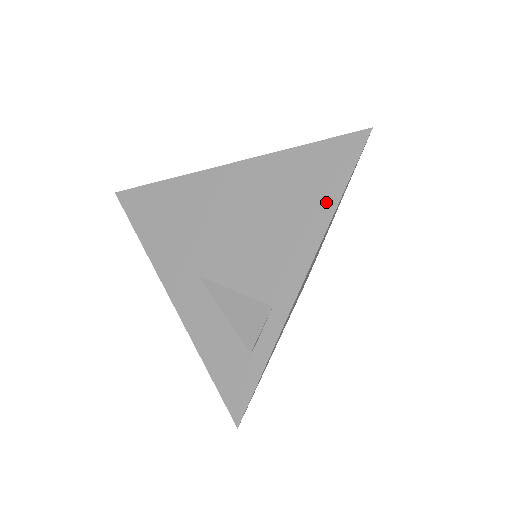
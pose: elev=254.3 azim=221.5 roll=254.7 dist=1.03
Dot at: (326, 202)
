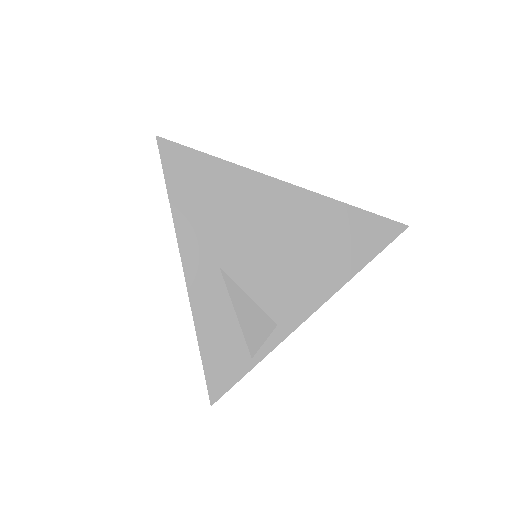
Dot at: (352, 264)
